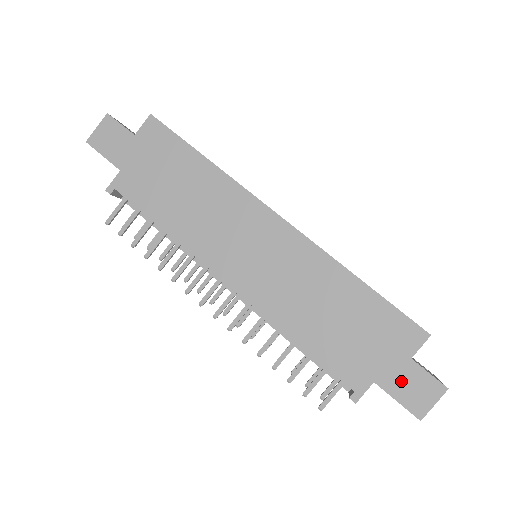
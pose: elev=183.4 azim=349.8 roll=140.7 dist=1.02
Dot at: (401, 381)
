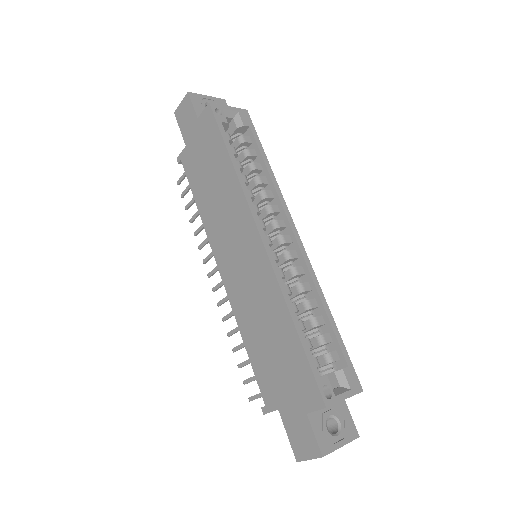
Dot at: (294, 424)
